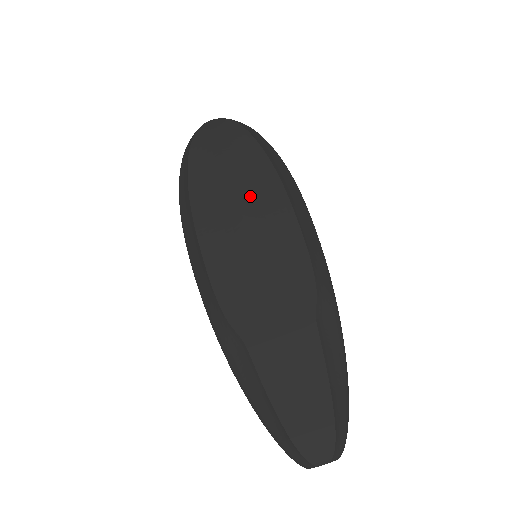
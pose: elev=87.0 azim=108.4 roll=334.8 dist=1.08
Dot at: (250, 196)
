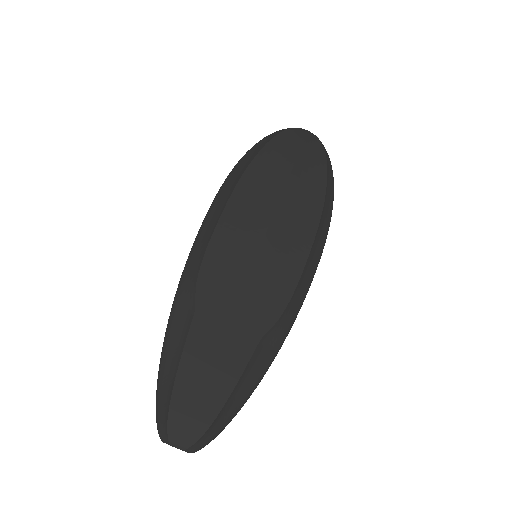
Dot at: (289, 209)
